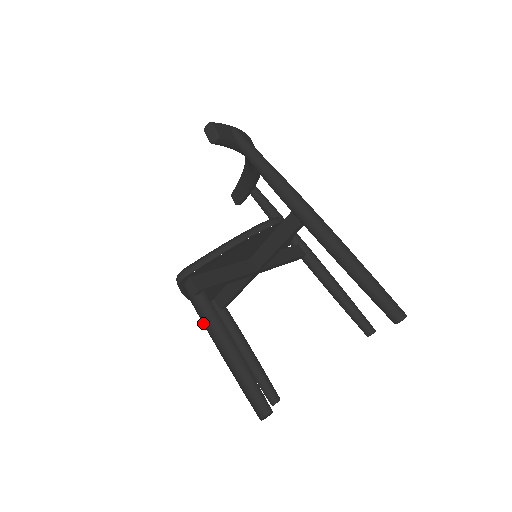
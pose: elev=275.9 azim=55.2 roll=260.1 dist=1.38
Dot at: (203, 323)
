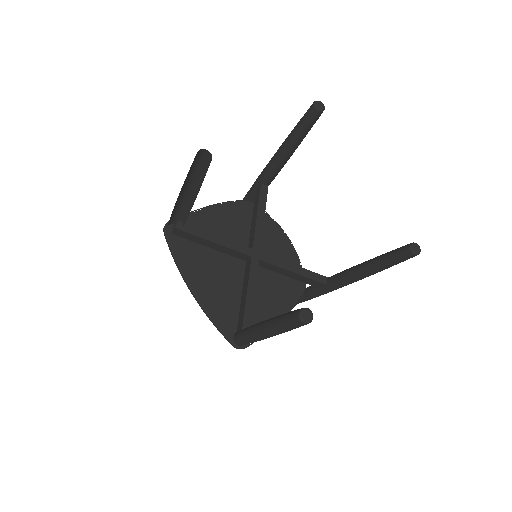
Dot at: occluded
